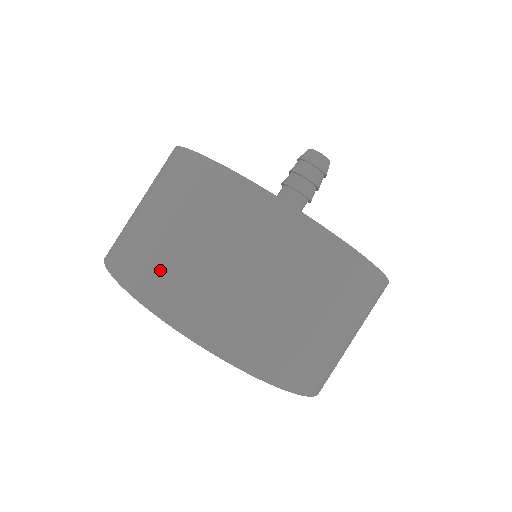
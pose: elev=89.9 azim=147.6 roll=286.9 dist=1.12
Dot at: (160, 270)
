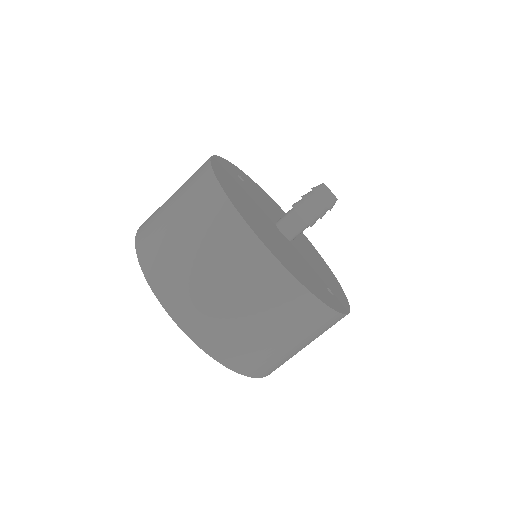
Dot at: (242, 348)
